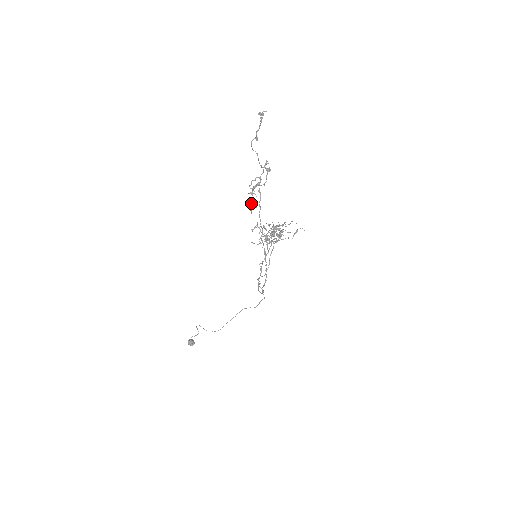
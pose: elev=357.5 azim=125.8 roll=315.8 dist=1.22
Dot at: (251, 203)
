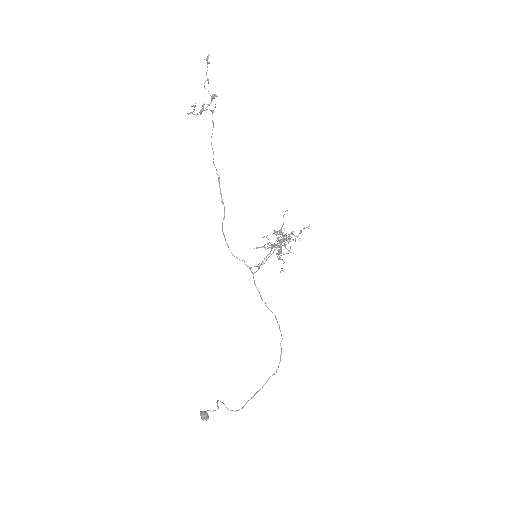
Dot at: occluded
